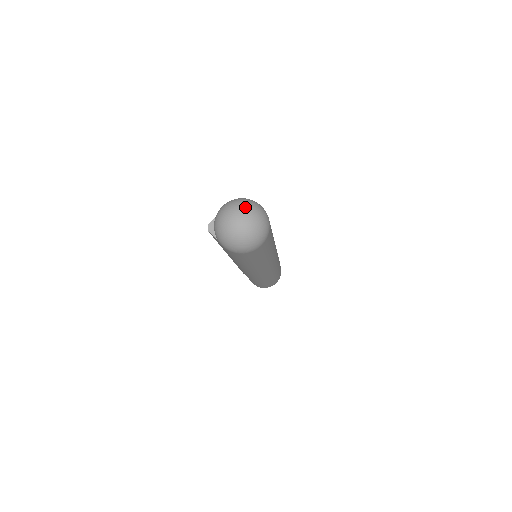
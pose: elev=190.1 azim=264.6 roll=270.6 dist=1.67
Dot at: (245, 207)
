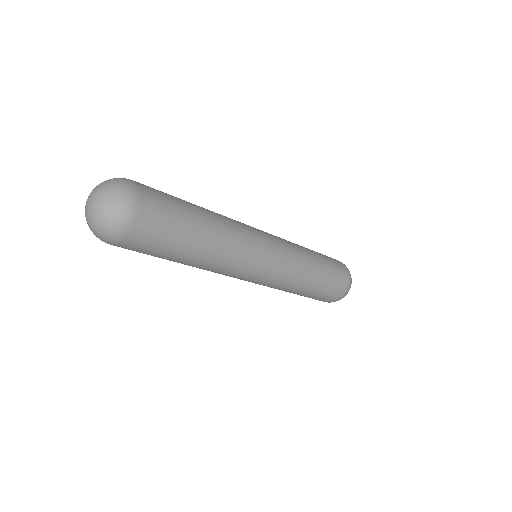
Dot at: (102, 194)
